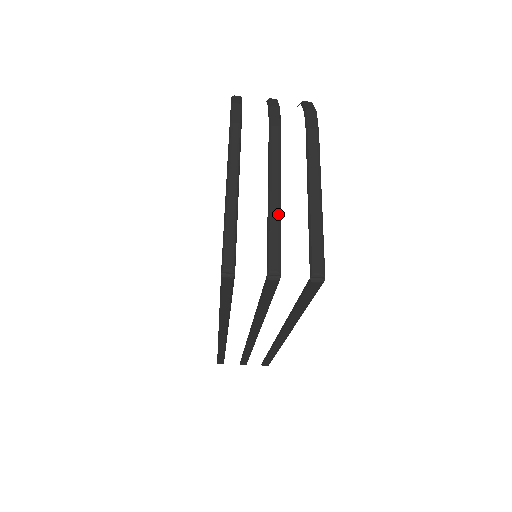
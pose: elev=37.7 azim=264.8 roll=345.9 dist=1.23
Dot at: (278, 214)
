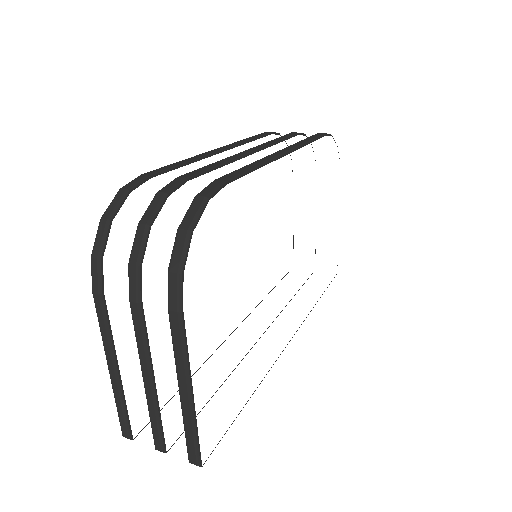
Dot at: (153, 403)
